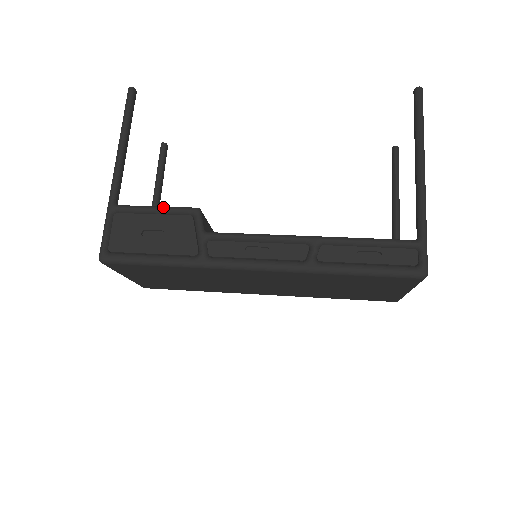
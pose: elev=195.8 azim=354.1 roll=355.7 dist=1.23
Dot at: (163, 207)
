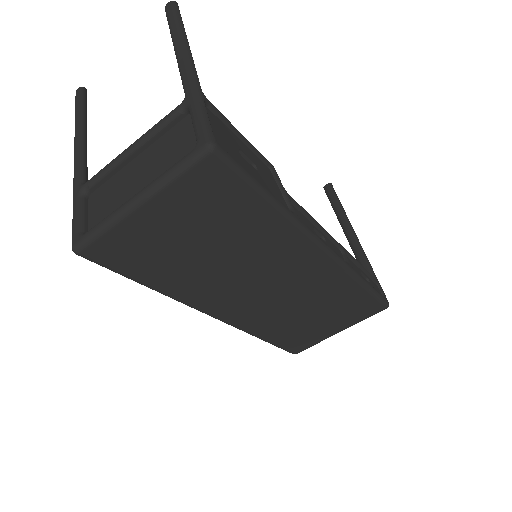
Dot at: occluded
